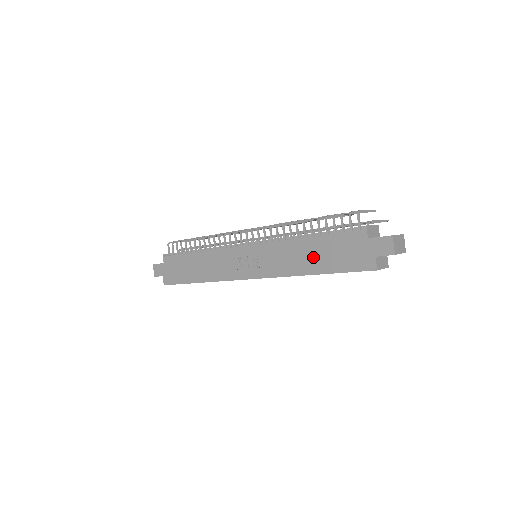
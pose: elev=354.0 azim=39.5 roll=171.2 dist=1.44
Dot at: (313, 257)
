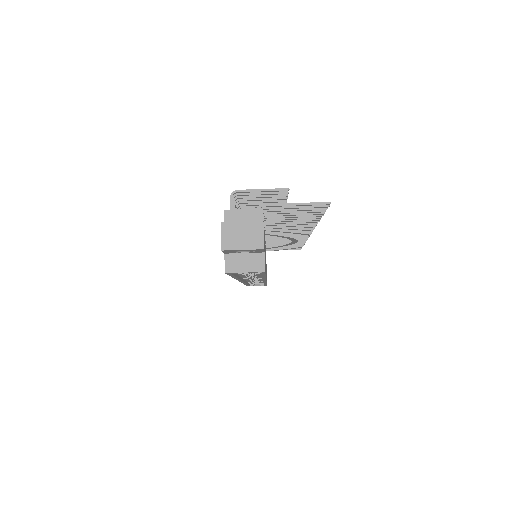
Dot at: occluded
